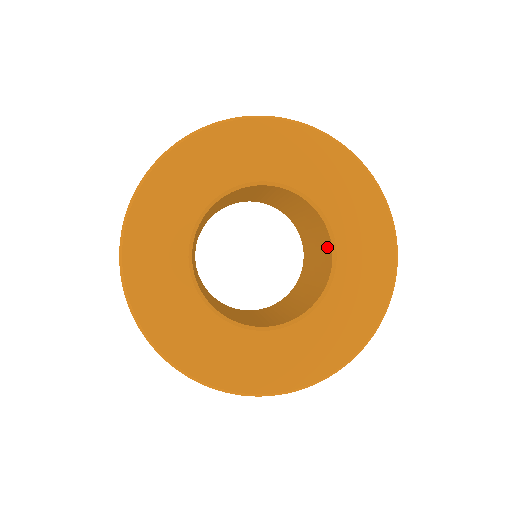
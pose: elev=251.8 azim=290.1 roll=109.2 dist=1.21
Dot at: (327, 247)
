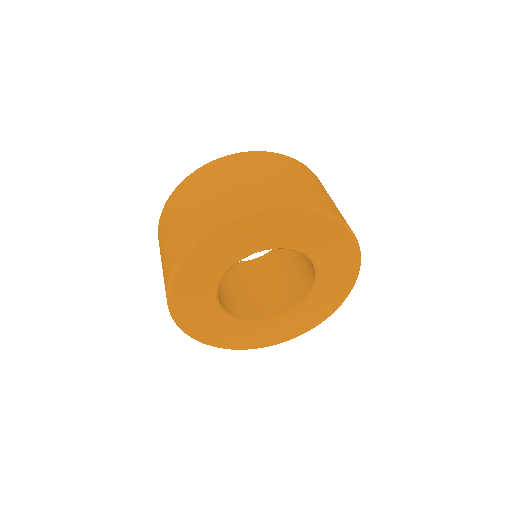
Dot at: (311, 268)
